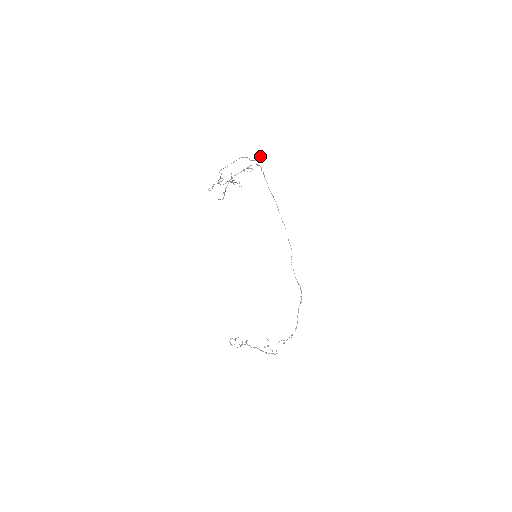
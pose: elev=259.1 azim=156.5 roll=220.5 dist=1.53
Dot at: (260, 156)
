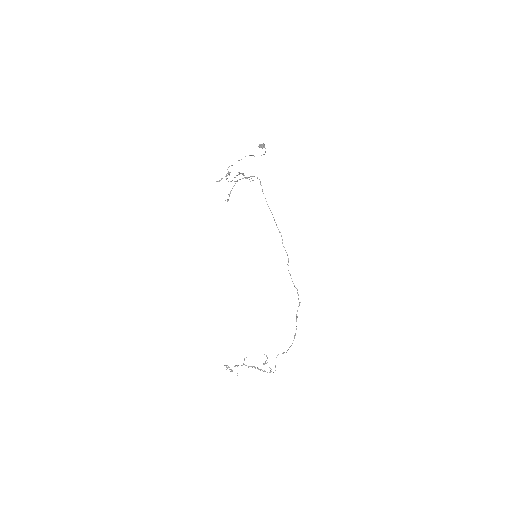
Dot at: (263, 145)
